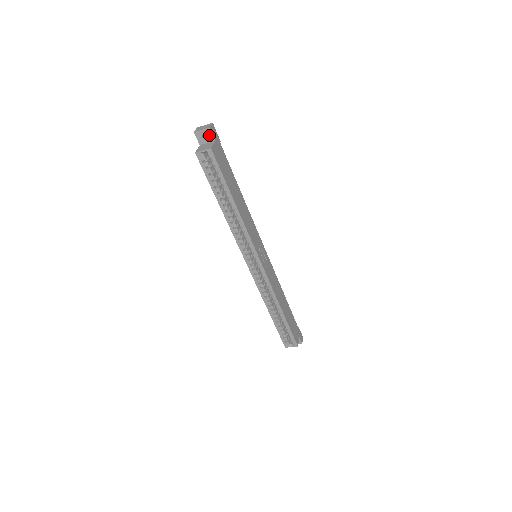
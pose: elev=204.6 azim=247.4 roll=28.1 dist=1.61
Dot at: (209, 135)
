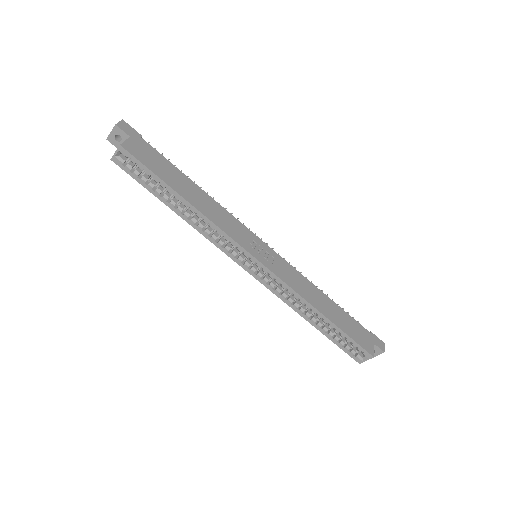
Dot at: (120, 134)
